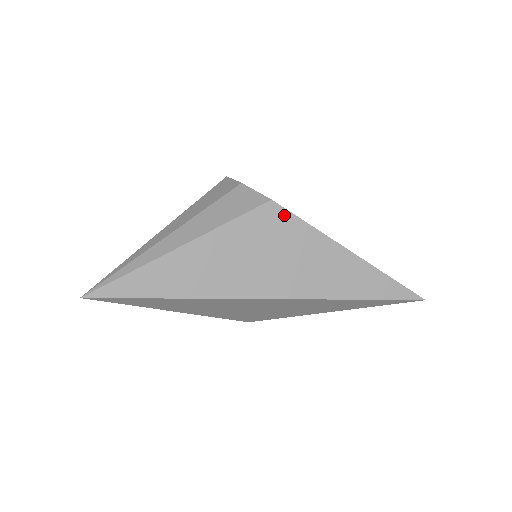
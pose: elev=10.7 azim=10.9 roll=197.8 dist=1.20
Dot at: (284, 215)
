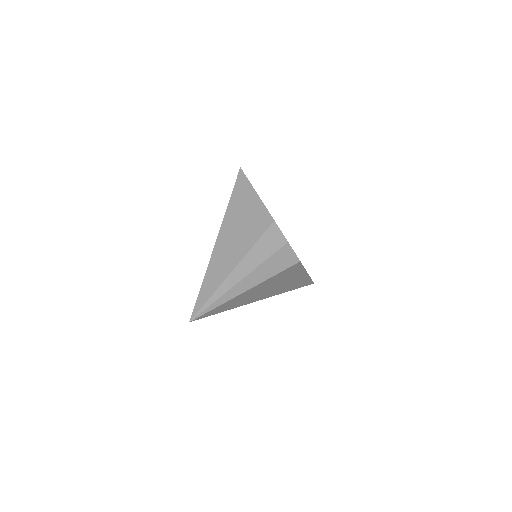
Dot at: (299, 266)
